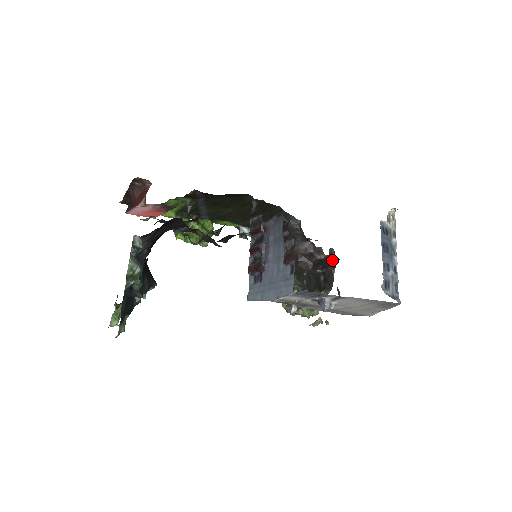
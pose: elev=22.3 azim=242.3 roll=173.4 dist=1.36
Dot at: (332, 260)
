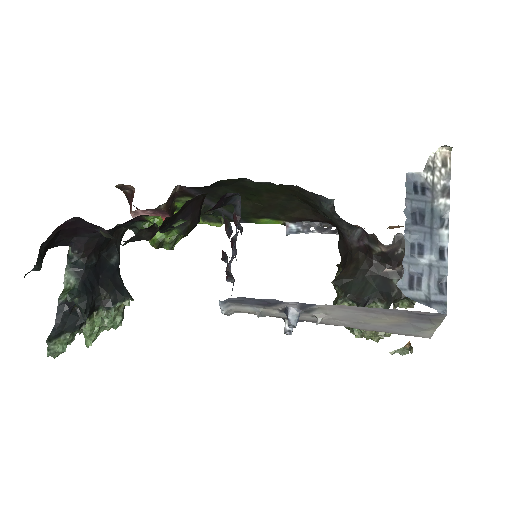
Dot at: occluded
